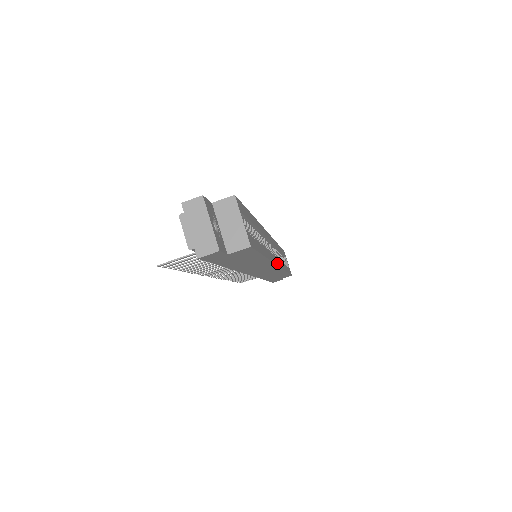
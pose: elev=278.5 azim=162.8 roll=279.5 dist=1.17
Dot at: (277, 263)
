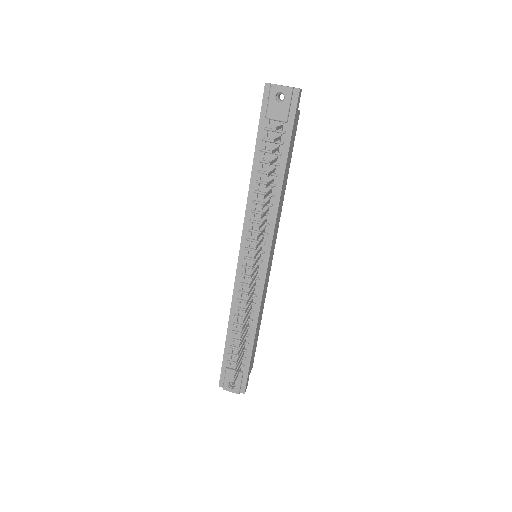
Dot at: occluded
